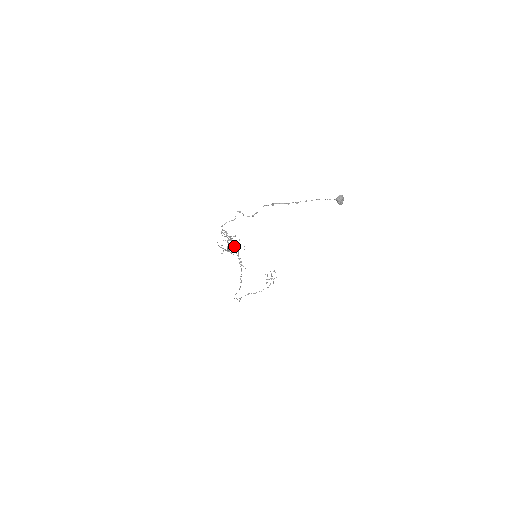
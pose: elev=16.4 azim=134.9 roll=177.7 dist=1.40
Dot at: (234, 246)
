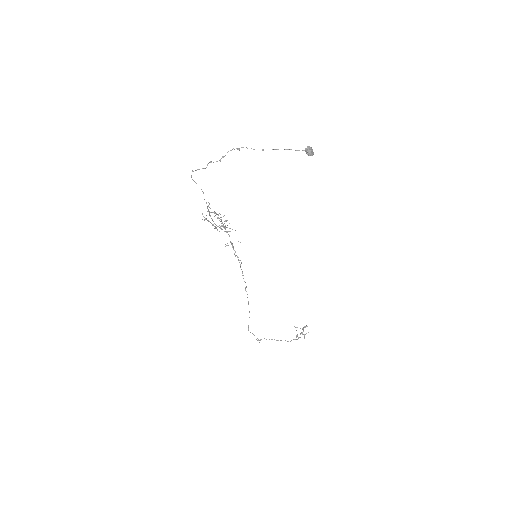
Dot at: (224, 227)
